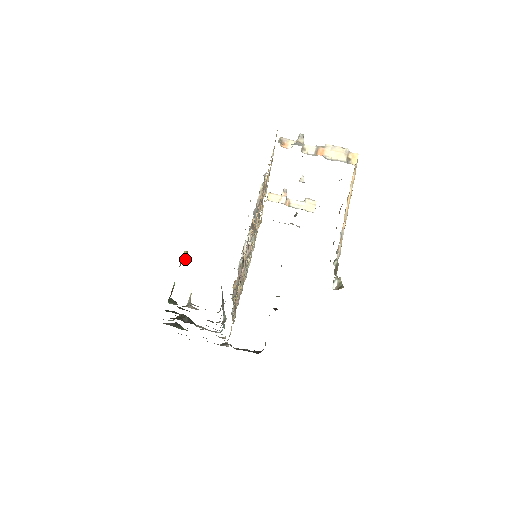
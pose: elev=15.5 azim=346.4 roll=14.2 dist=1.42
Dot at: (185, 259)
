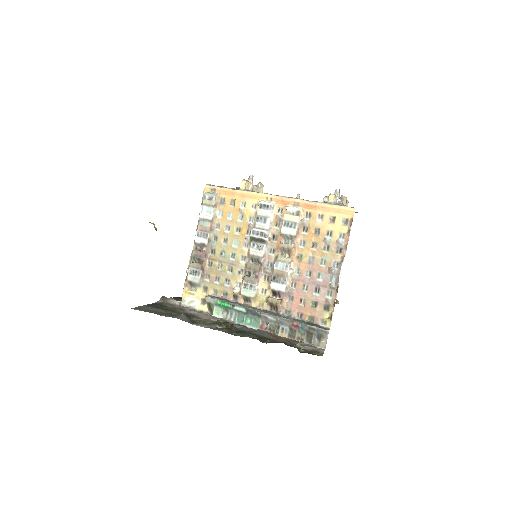
Dot at: occluded
